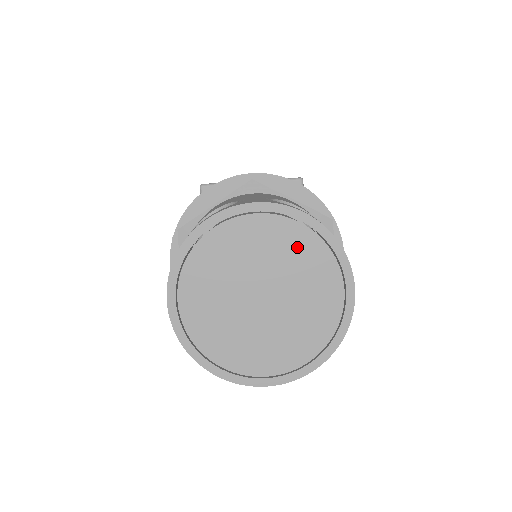
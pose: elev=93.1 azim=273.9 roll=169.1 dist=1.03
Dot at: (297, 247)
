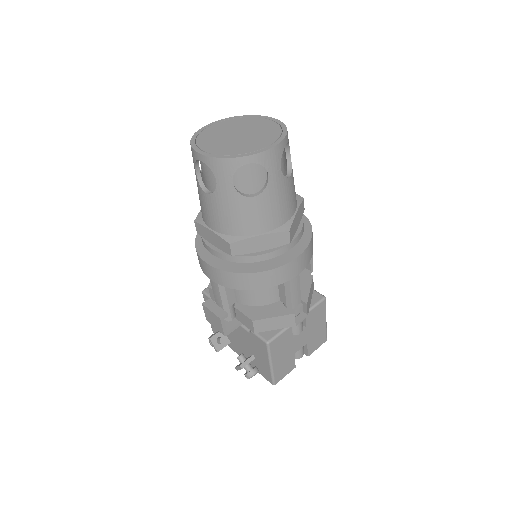
Dot at: (238, 122)
